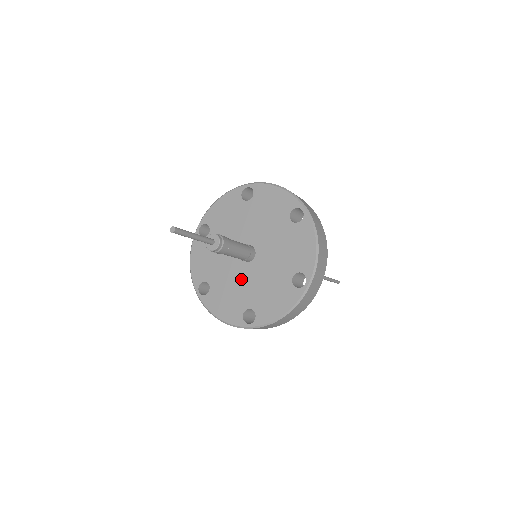
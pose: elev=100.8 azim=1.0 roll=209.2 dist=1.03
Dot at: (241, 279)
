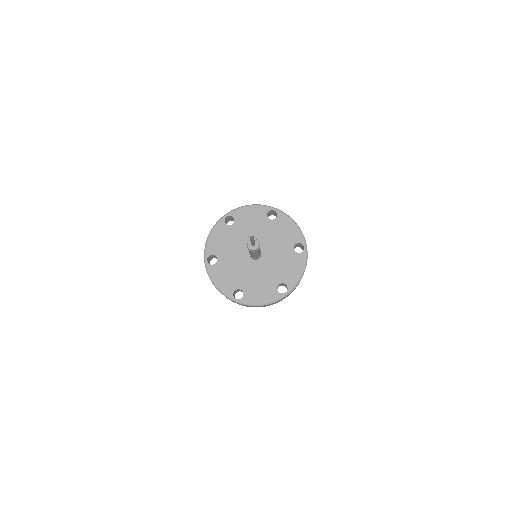
Dot at: (243, 268)
